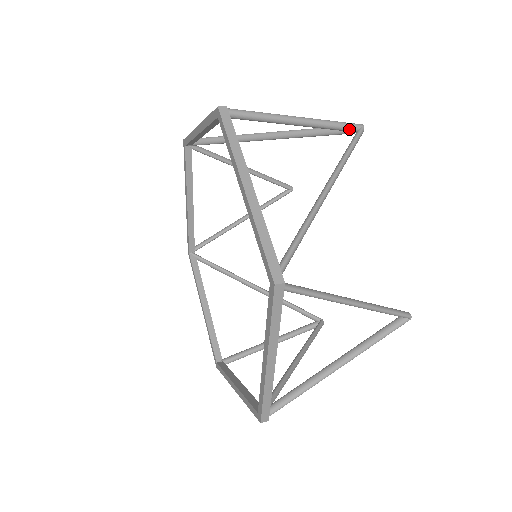
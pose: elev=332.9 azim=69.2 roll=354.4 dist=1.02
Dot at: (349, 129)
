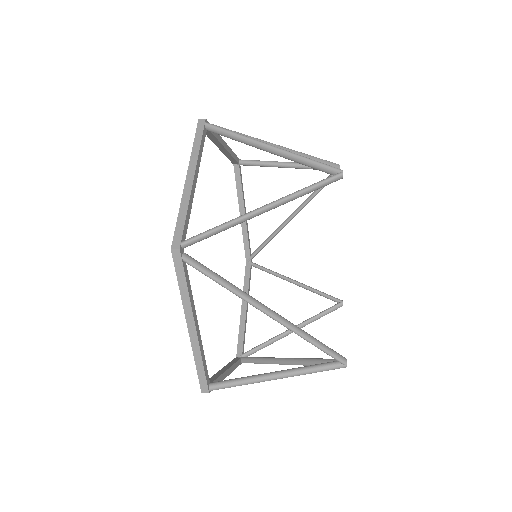
Dot at: occluded
